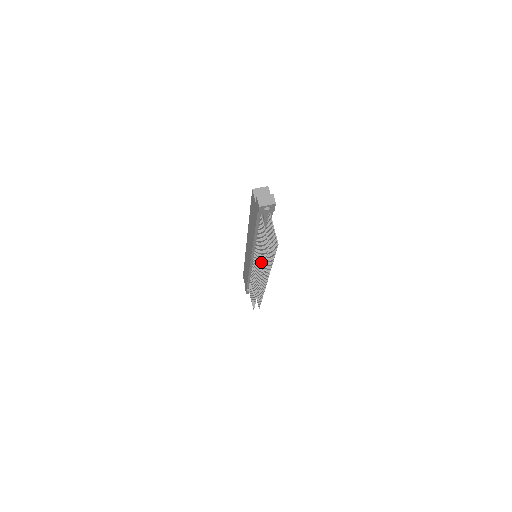
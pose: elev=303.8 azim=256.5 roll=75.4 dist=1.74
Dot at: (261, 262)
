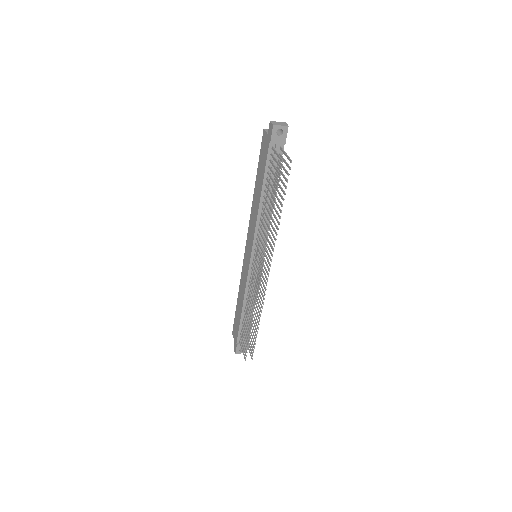
Dot at: (267, 224)
